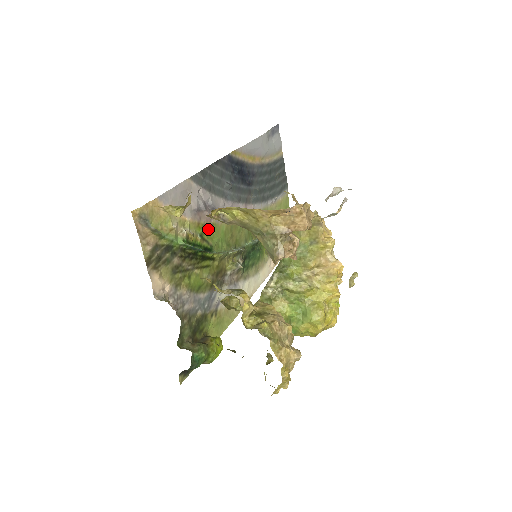
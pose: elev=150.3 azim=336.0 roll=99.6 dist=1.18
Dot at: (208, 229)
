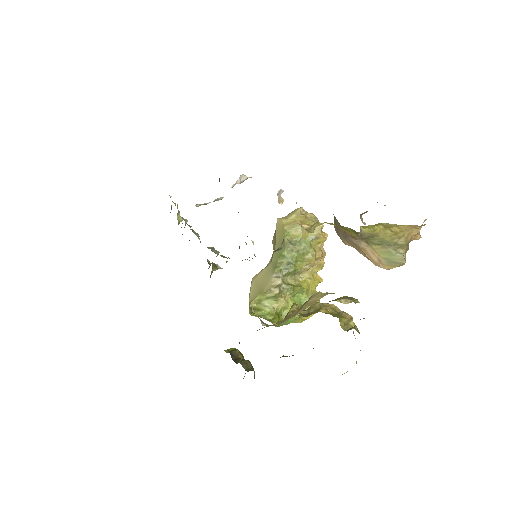
Dot at: occluded
